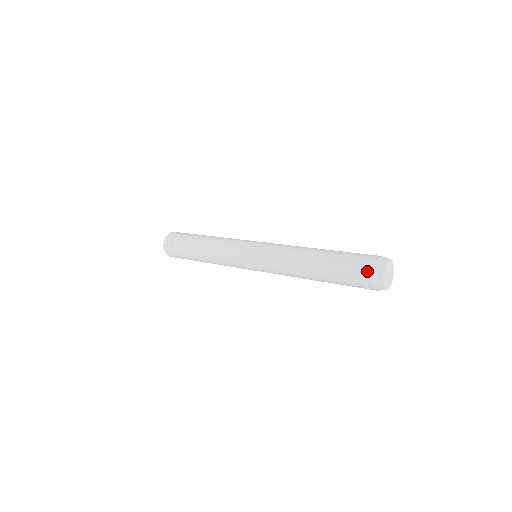
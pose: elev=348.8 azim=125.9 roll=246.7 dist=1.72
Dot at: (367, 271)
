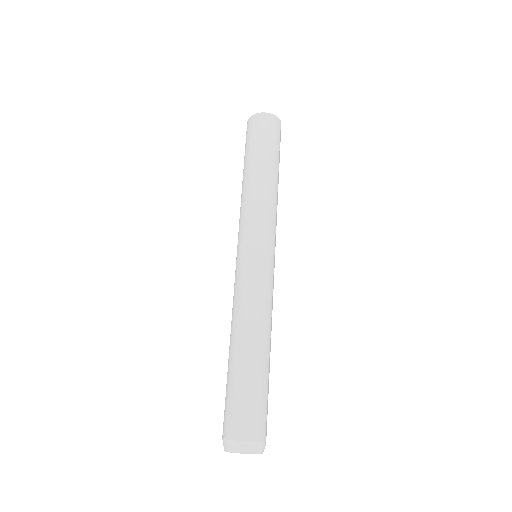
Dot at: occluded
